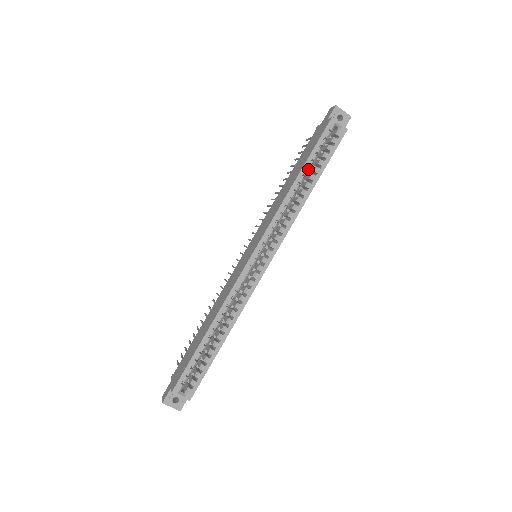
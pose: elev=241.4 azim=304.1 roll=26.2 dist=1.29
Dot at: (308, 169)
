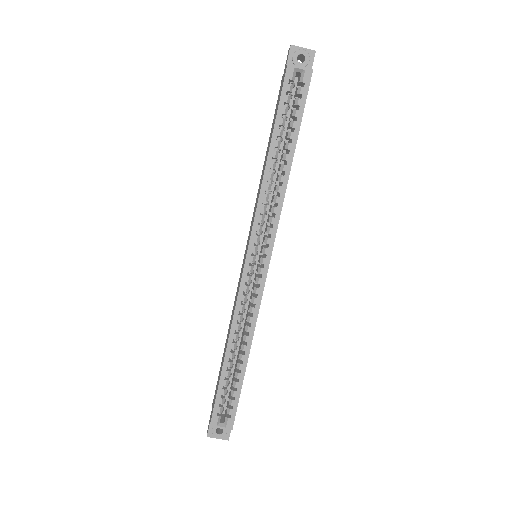
Dot at: (280, 137)
